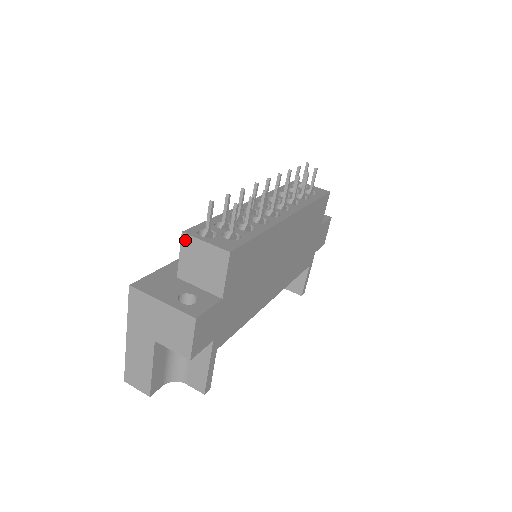
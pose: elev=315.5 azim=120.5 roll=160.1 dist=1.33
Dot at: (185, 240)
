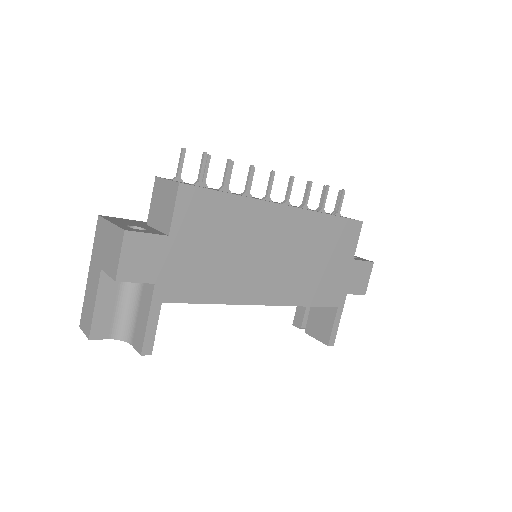
Dot at: (156, 183)
